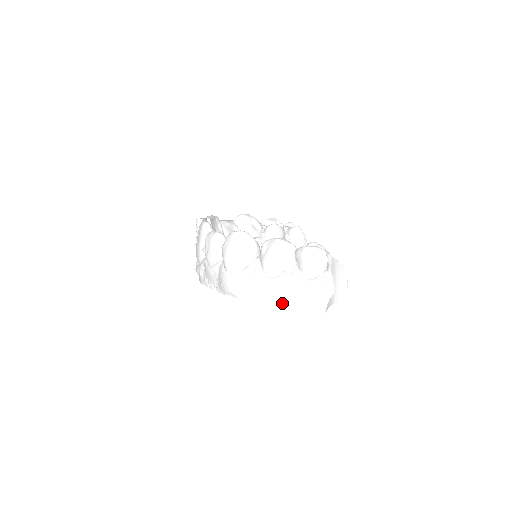
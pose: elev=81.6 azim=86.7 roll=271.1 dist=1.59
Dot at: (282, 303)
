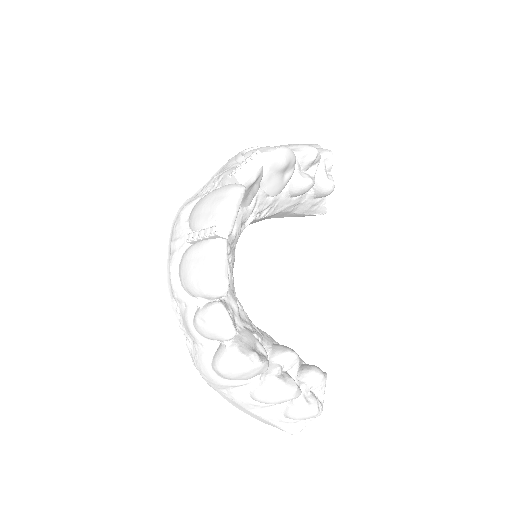
Dot at: (245, 412)
